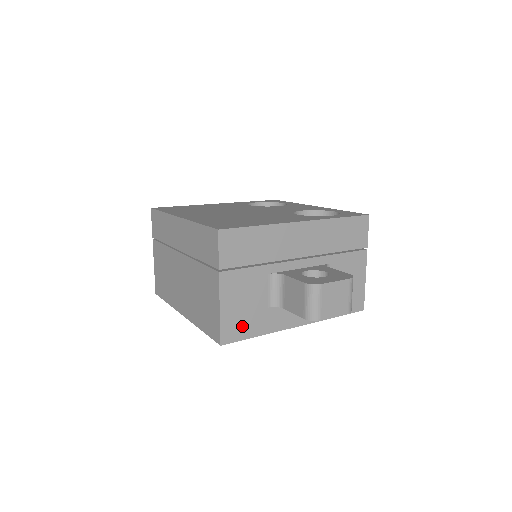
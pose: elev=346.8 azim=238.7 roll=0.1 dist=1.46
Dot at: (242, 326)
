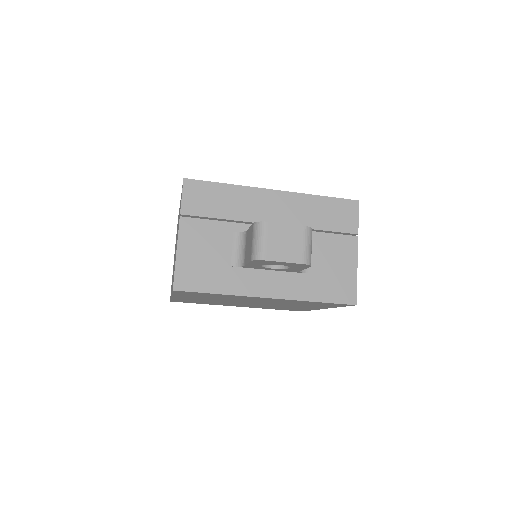
Dot at: (199, 277)
